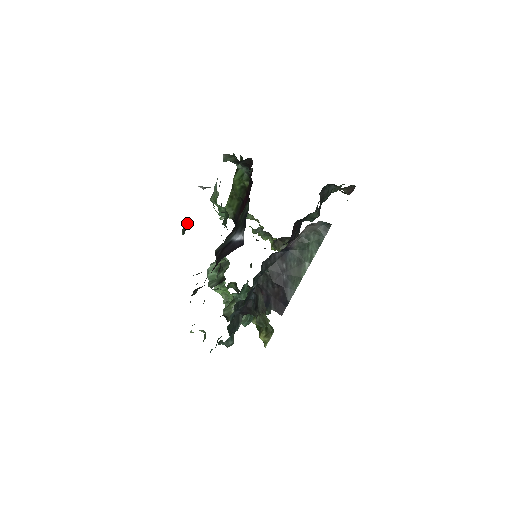
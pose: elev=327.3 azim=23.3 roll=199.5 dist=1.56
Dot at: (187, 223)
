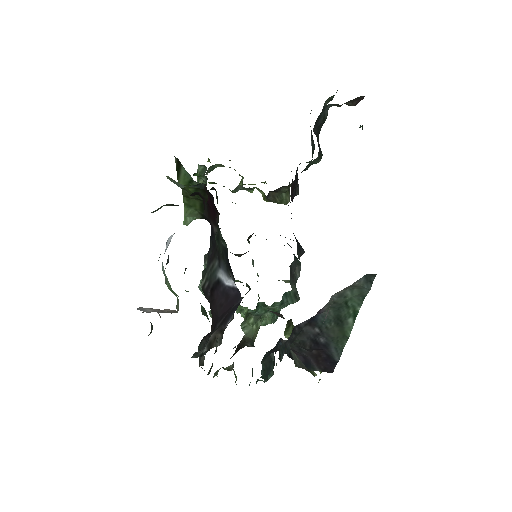
Dot at: occluded
